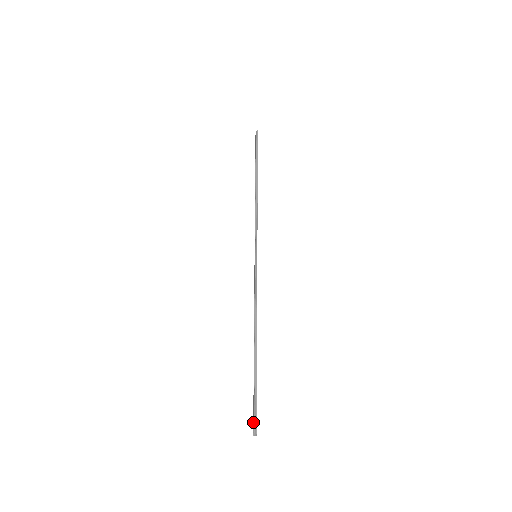
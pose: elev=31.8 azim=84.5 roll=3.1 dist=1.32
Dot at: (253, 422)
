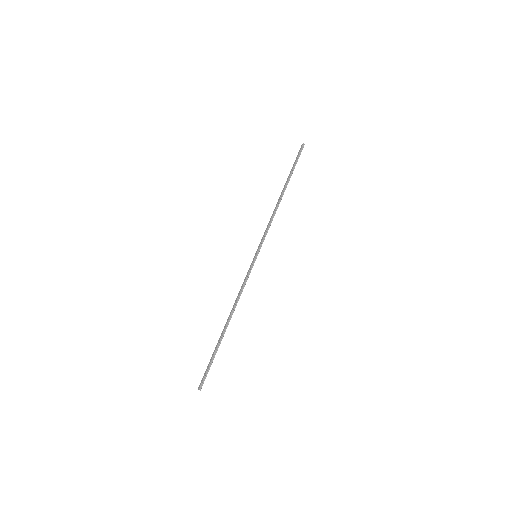
Dot at: (202, 380)
